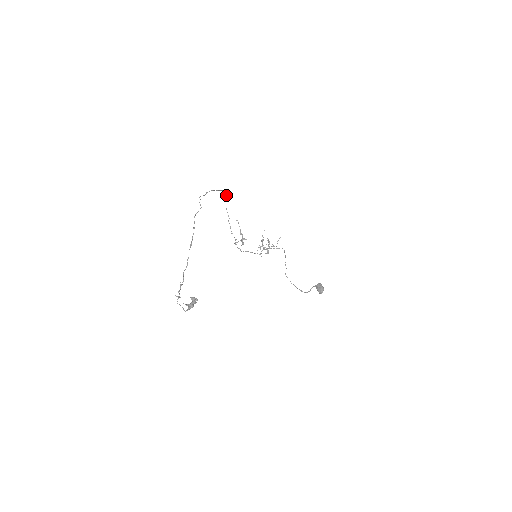
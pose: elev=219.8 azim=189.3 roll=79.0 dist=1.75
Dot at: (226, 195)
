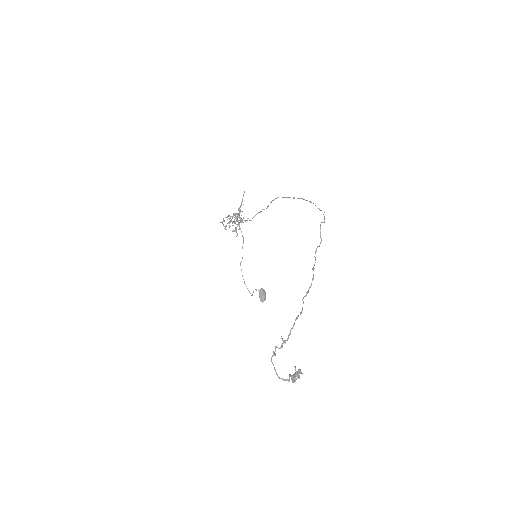
Dot at: (299, 198)
